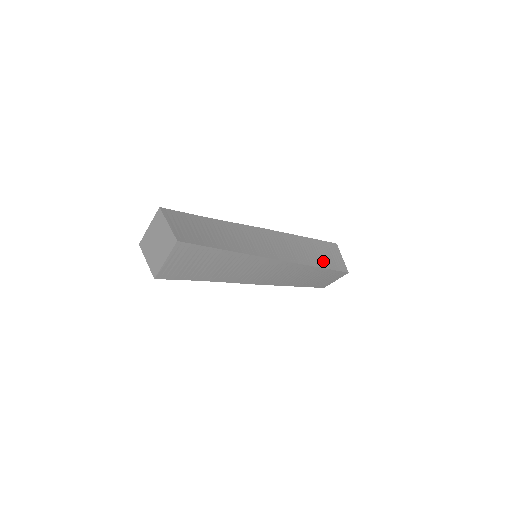
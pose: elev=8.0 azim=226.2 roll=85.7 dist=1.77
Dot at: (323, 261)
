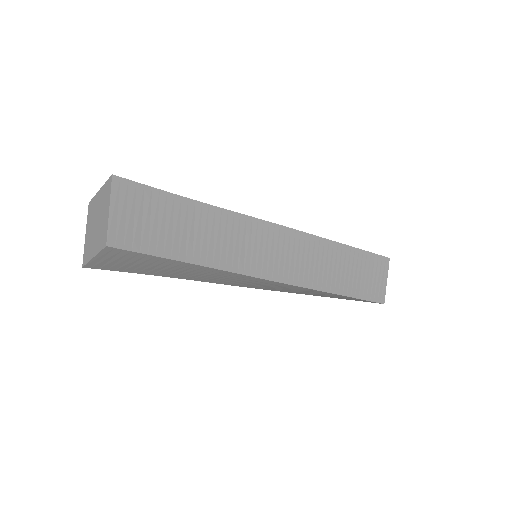
Dot at: occluded
